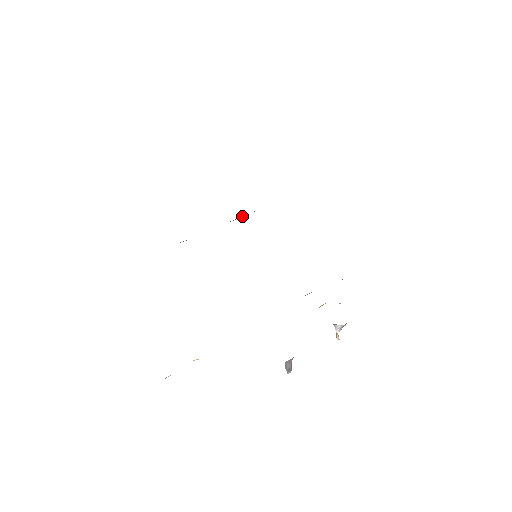
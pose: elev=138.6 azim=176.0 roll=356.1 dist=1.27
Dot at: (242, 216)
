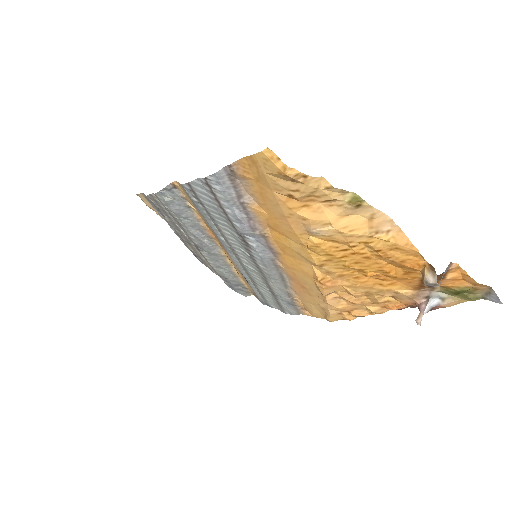
Dot at: (205, 240)
